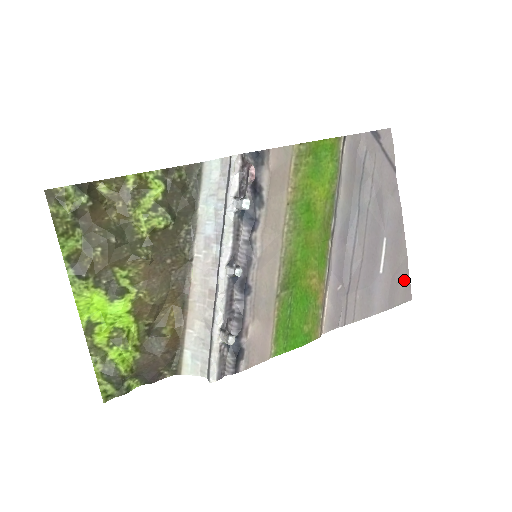
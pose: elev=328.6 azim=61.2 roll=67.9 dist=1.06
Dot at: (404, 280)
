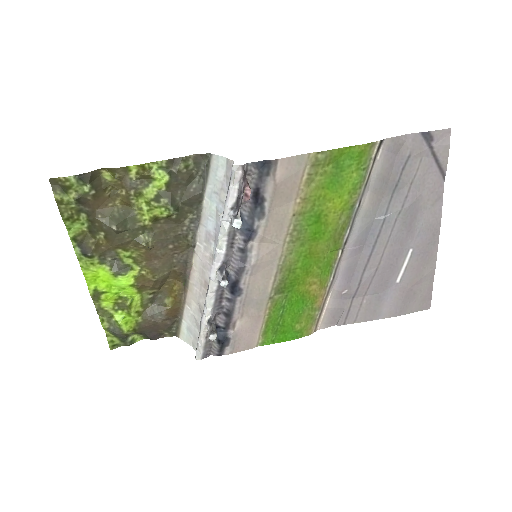
Dot at: (425, 291)
